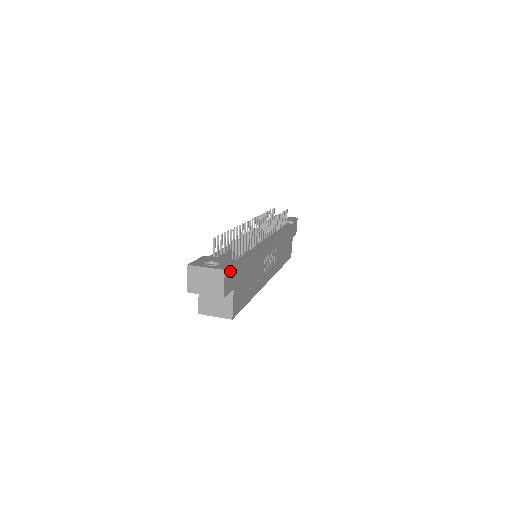
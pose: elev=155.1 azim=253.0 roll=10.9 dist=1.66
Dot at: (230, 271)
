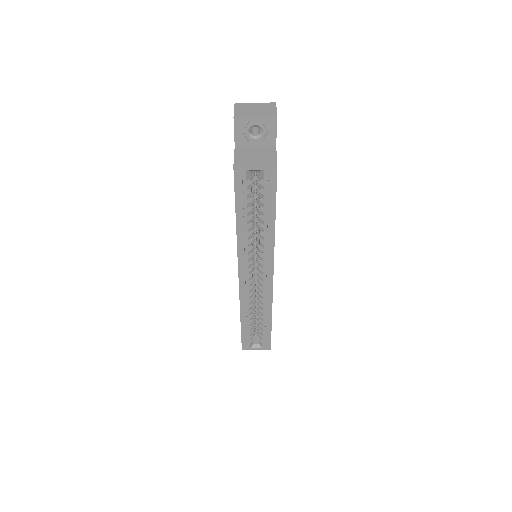
Dot at: occluded
